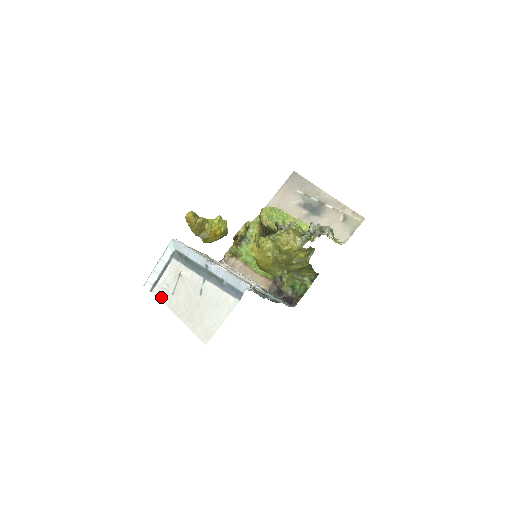
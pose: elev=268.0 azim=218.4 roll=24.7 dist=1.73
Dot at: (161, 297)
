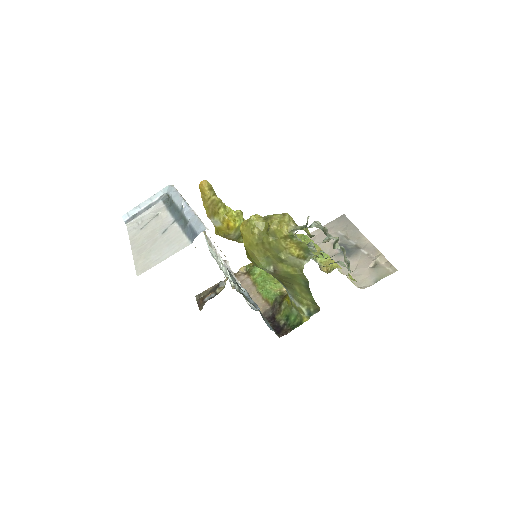
Dot at: (130, 229)
